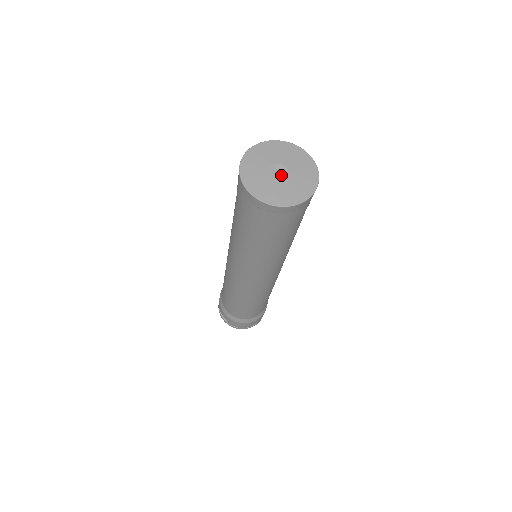
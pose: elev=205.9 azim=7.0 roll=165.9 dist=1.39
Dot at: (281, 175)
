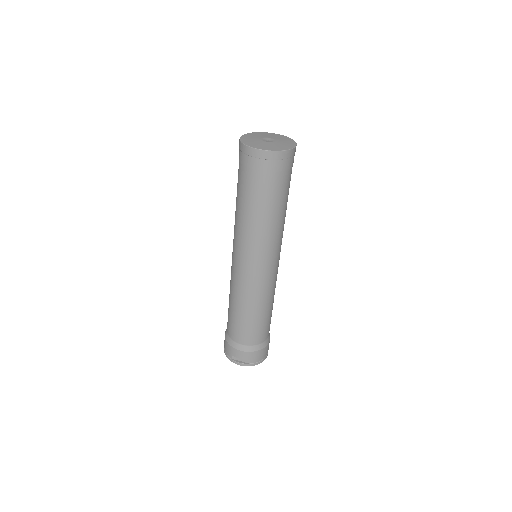
Dot at: (271, 141)
